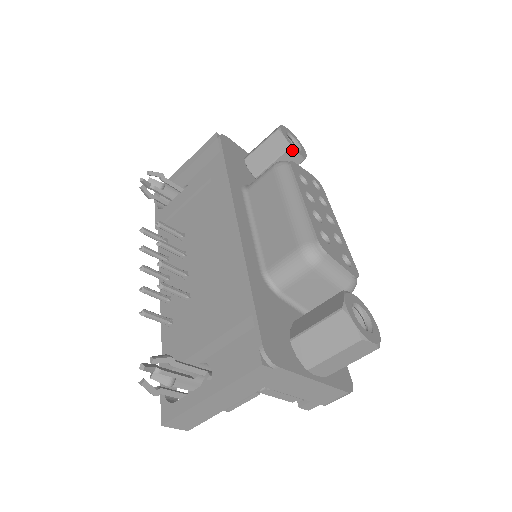
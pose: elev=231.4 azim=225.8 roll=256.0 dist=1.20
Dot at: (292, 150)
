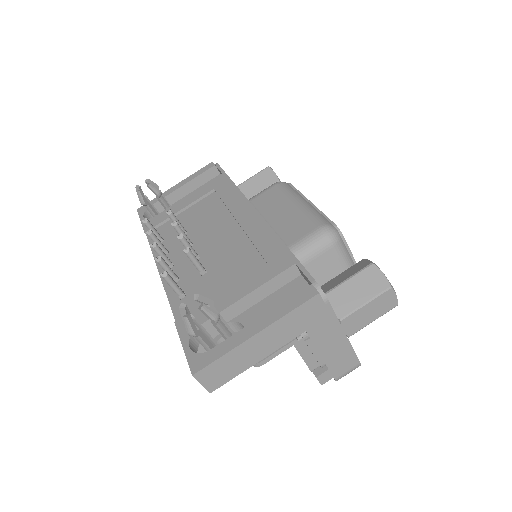
Dot at: occluded
